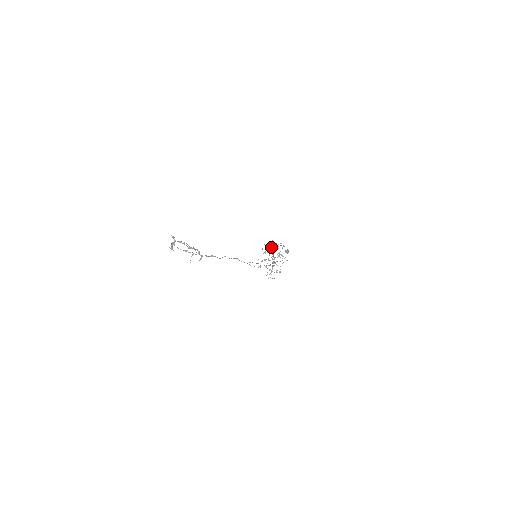
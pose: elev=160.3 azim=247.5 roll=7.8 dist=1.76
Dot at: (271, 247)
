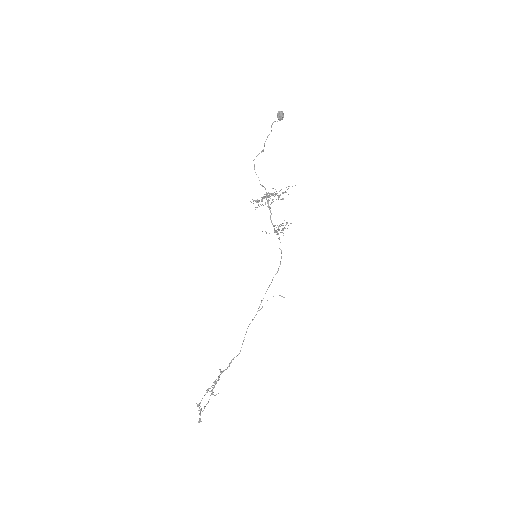
Dot at: (263, 186)
